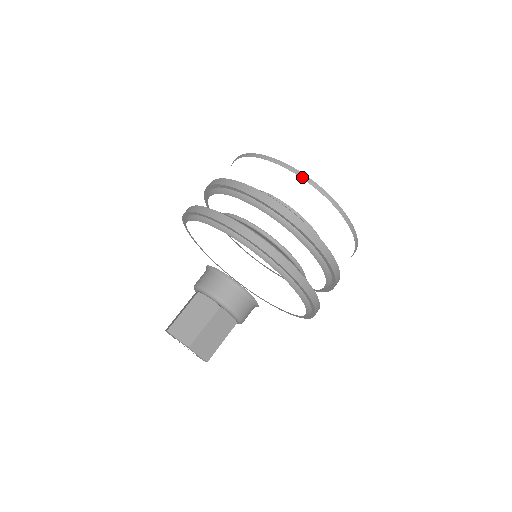
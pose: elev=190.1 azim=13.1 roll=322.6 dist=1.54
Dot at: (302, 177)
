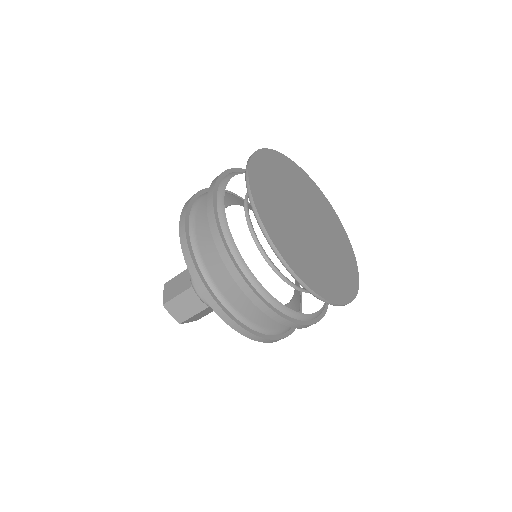
Dot at: (303, 287)
